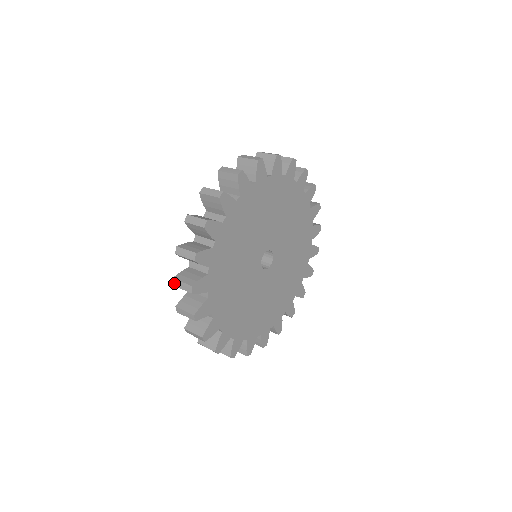
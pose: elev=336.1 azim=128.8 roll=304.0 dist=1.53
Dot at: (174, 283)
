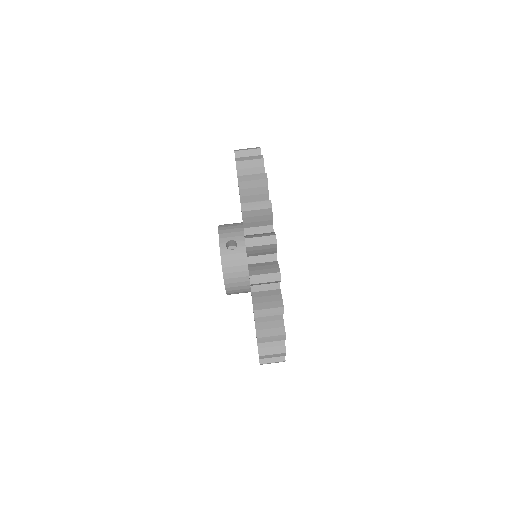
Dot at: occluded
